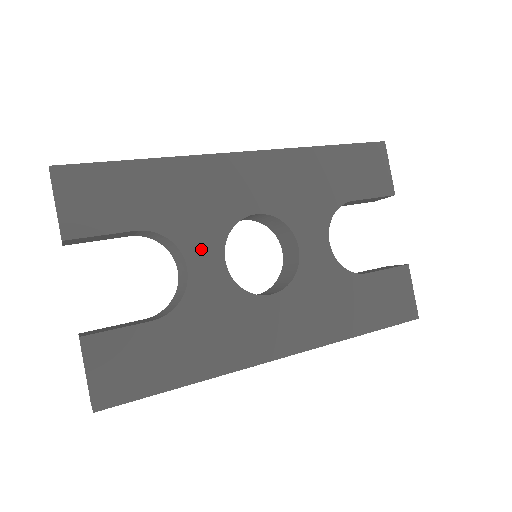
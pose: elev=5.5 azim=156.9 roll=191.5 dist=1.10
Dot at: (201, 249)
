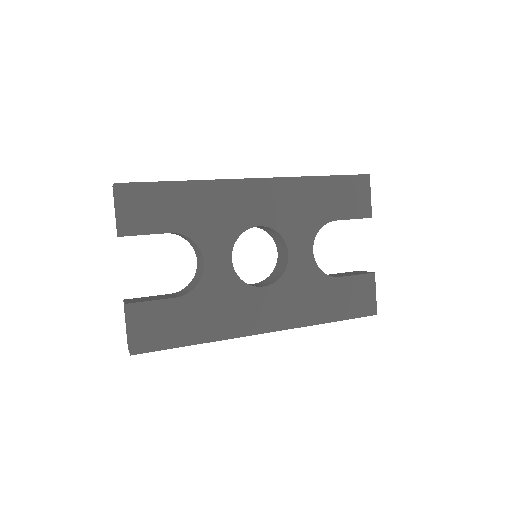
Dot at: (215, 249)
